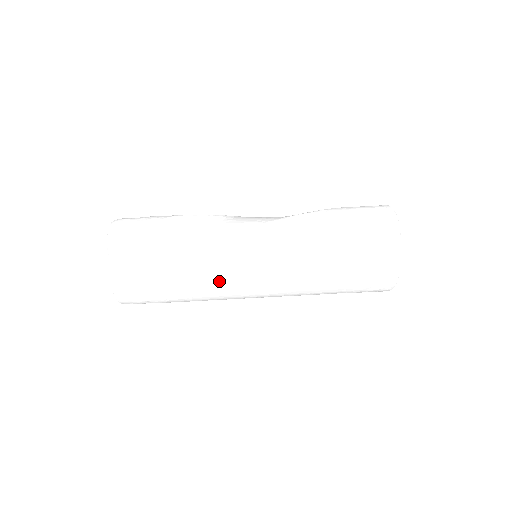
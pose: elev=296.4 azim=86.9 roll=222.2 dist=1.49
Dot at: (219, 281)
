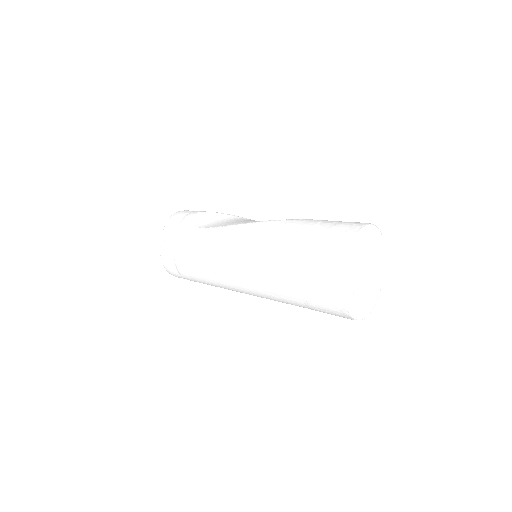
Dot at: (212, 264)
